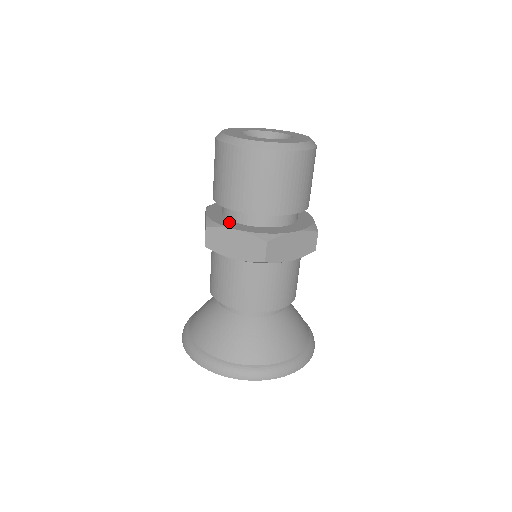
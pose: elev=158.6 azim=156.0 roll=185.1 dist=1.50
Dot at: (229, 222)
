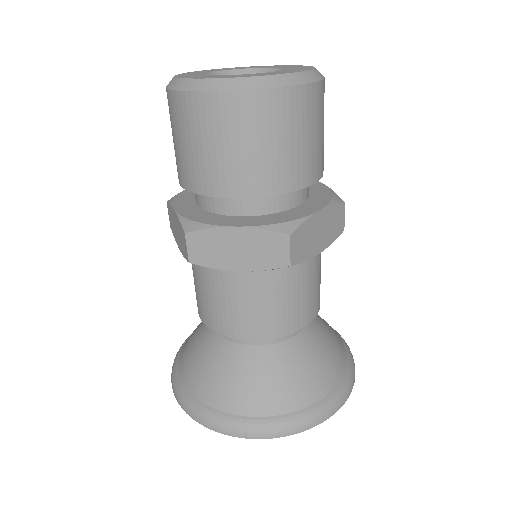
Dot at: (189, 199)
